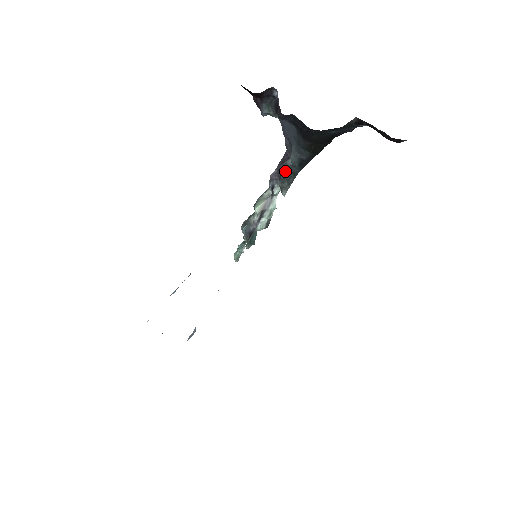
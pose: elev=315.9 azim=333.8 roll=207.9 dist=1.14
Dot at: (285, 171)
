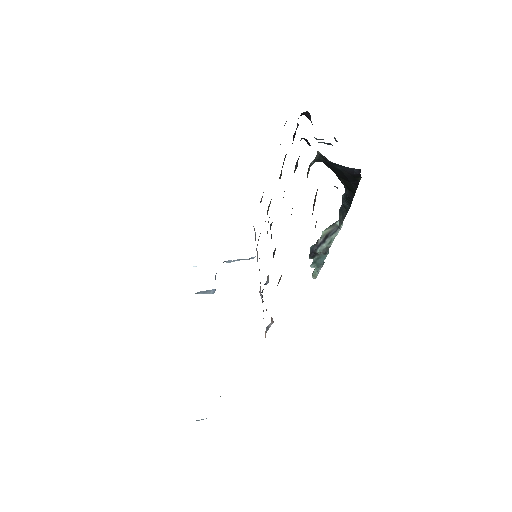
Dot at: (342, 203)
